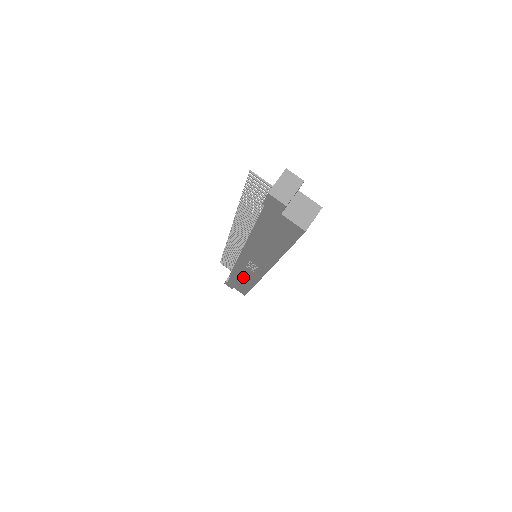
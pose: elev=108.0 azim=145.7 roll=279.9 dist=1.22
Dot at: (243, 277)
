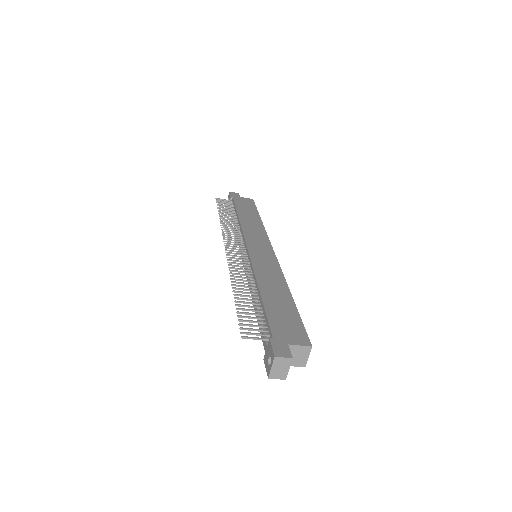
Dot at: occluded
